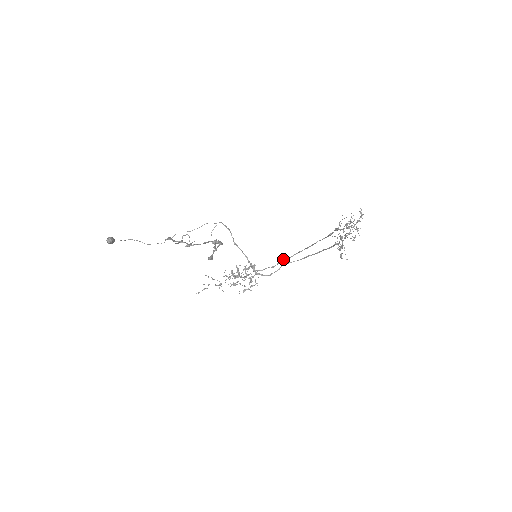
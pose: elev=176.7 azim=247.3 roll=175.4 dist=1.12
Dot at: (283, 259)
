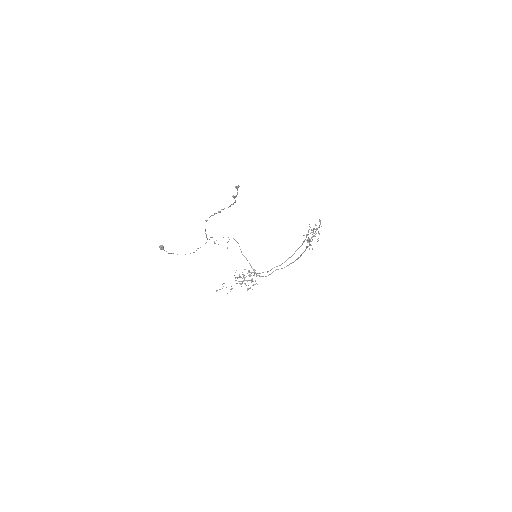
Dot at: (274, 267)
